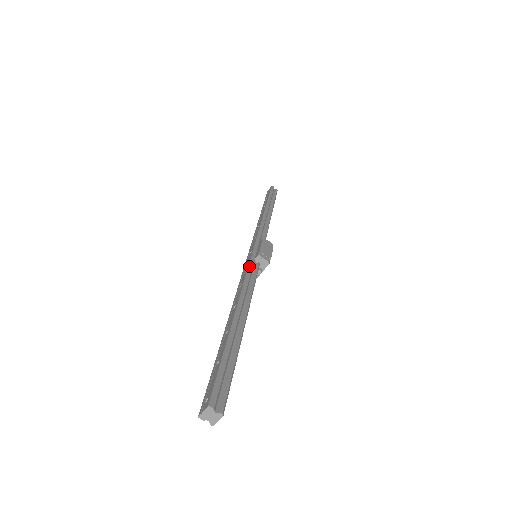
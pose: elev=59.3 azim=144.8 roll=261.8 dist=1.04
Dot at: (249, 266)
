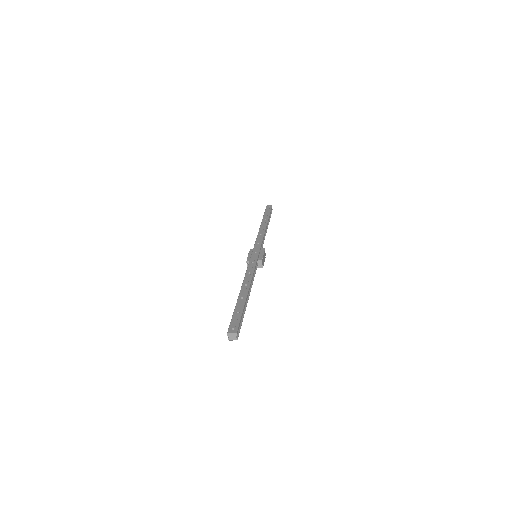
Dot at: (256, 264)
